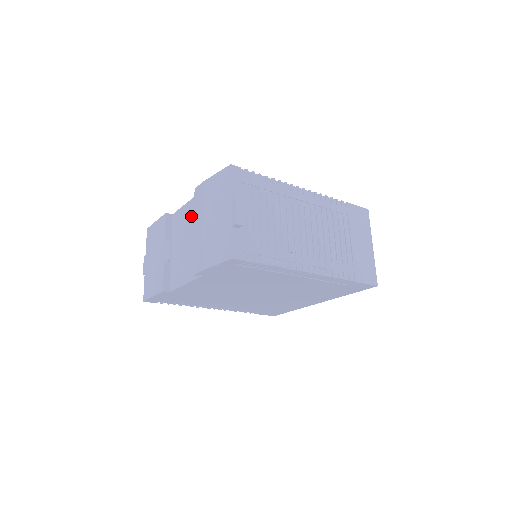
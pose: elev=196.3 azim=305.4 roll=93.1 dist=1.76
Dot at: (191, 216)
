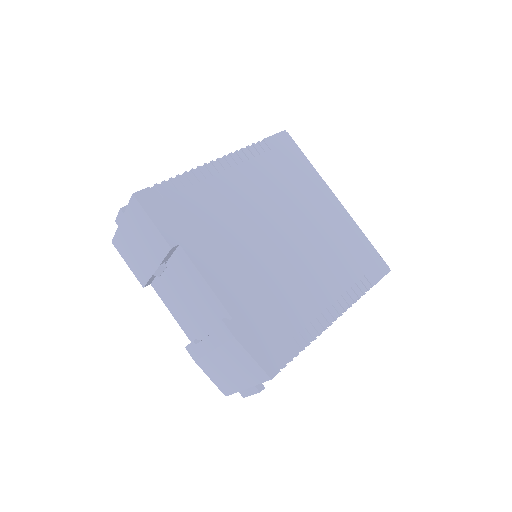
Dot at: (204, 300)
